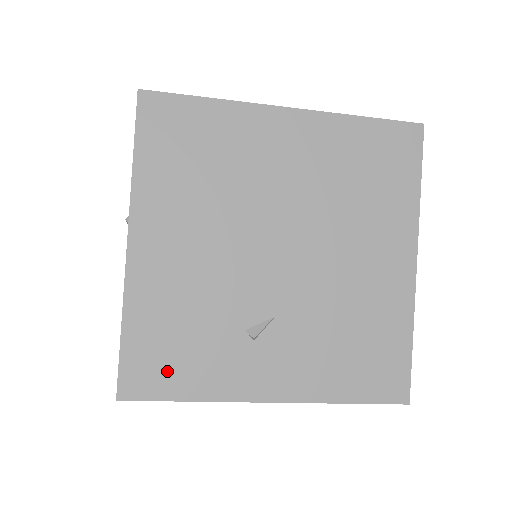
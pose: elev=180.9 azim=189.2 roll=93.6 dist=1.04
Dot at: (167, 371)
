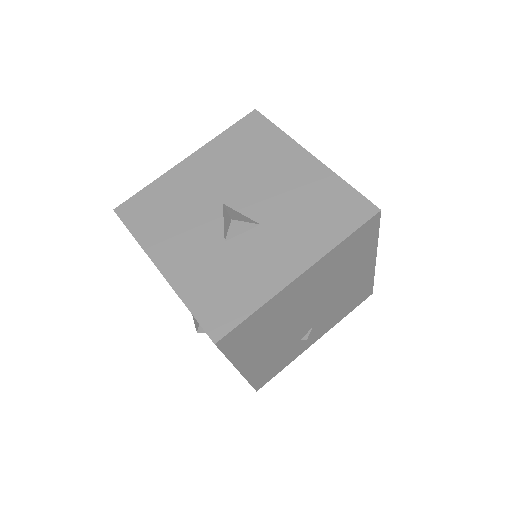
Dot at: (273, 372)
